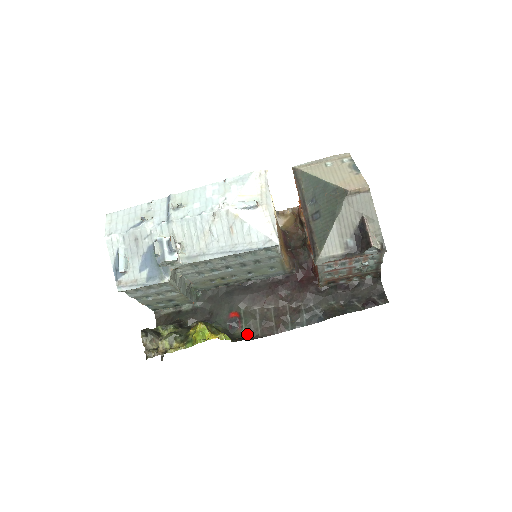
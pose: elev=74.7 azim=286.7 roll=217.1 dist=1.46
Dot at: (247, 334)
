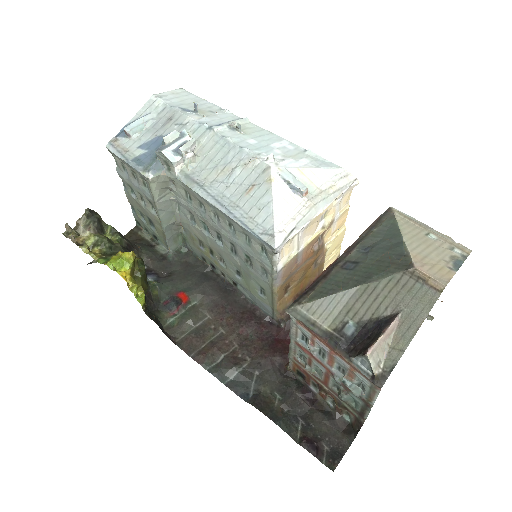
Dot at: (170, 326)
